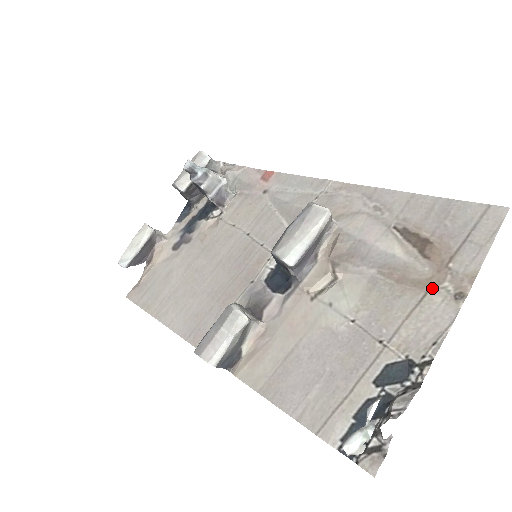
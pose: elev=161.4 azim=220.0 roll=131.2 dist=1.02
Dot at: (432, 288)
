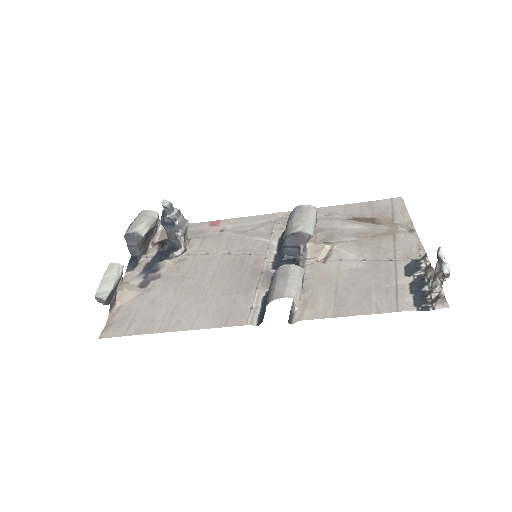
Dot at: (395, 233)
